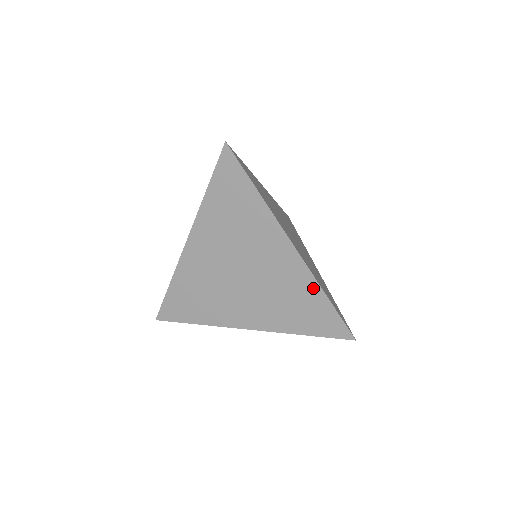
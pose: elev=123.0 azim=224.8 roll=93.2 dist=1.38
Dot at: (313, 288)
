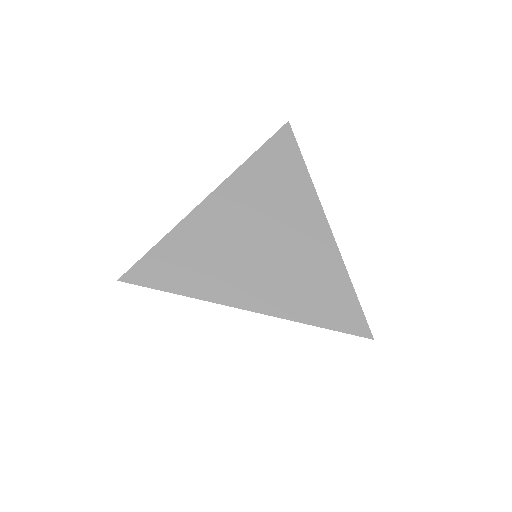
Dot at: (339, 271)
